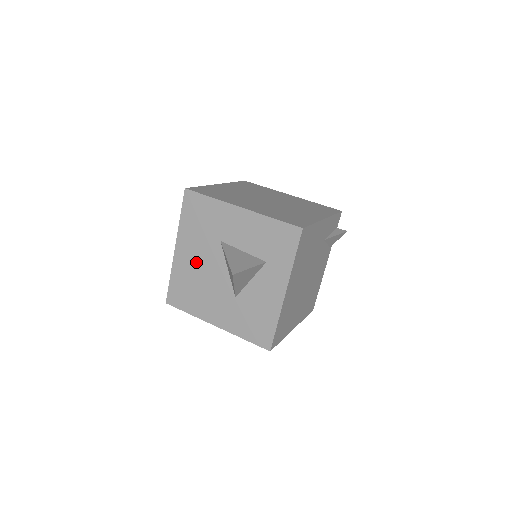
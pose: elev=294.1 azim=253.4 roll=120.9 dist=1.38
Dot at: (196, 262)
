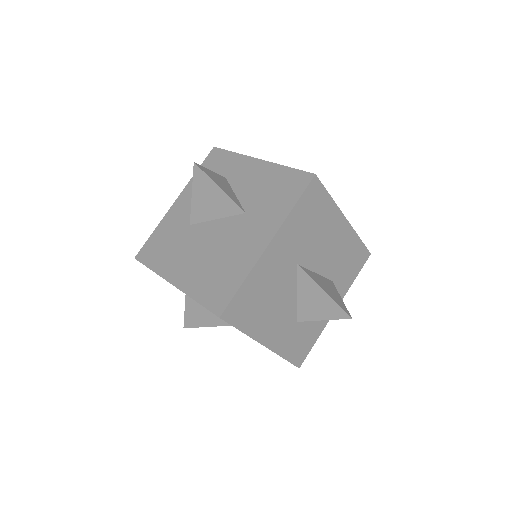
Dot at: (195, 258)
